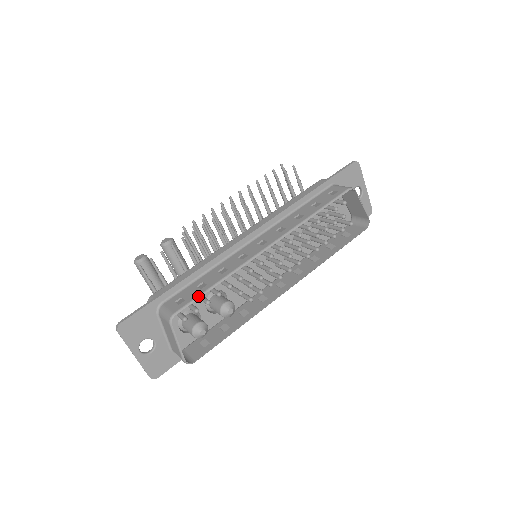
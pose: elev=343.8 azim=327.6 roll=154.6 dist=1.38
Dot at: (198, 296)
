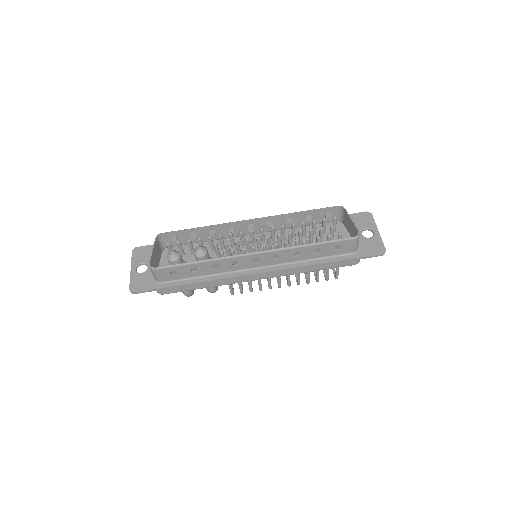
Dot at: (183, 230)
